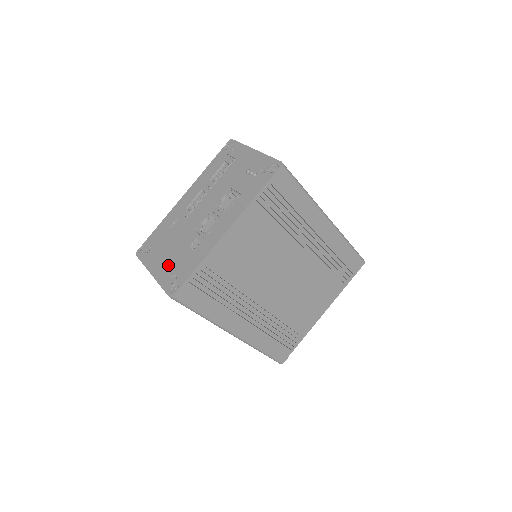
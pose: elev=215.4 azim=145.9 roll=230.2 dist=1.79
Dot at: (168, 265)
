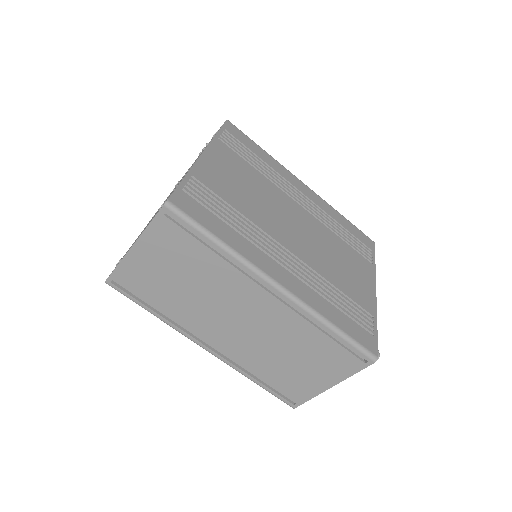
Dot at: (150, 221)
